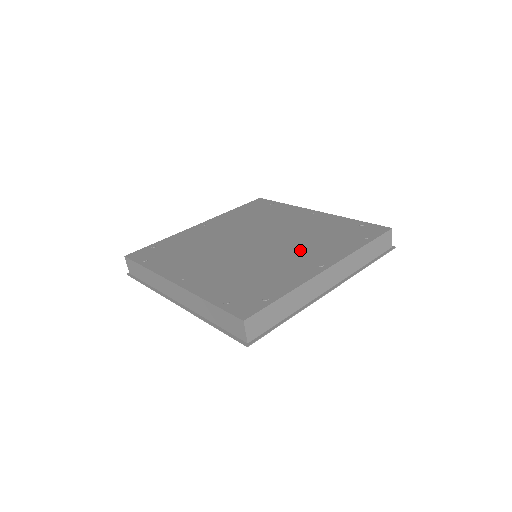
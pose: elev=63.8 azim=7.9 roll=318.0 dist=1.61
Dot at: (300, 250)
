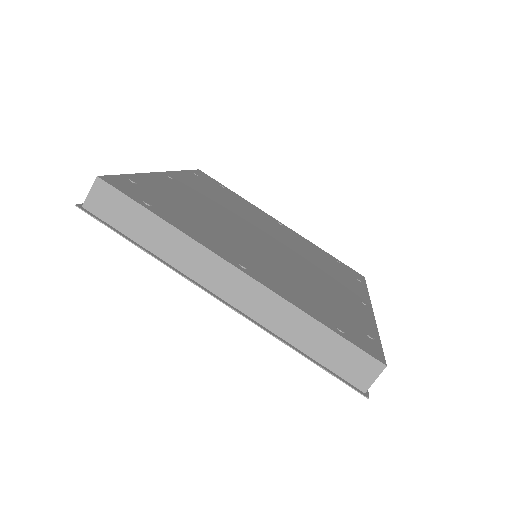
Dot at: (270, 263)
